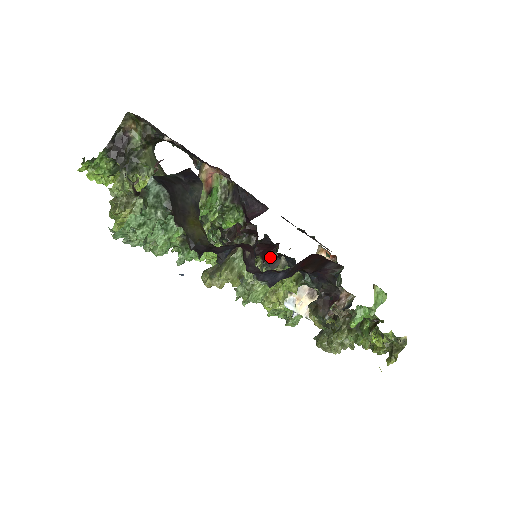
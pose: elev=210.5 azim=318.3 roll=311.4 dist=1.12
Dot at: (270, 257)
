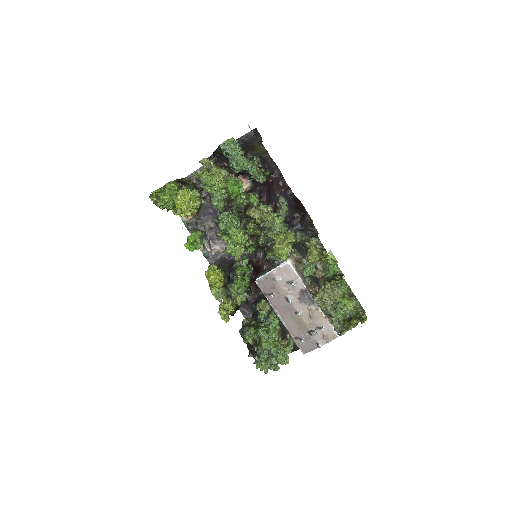
Dot at: (259, 273)
